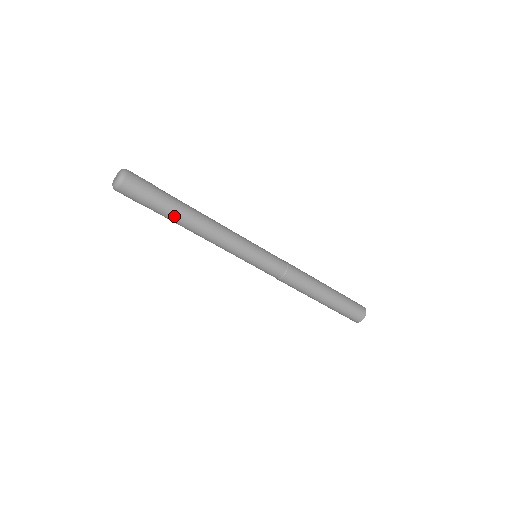
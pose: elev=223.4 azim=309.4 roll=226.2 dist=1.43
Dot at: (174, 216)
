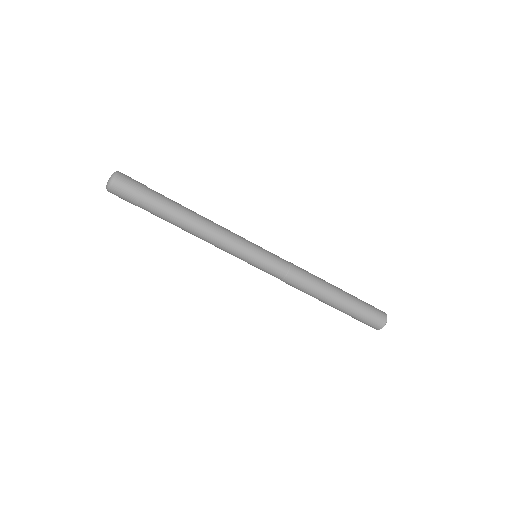
Dot at: (165, 215)
